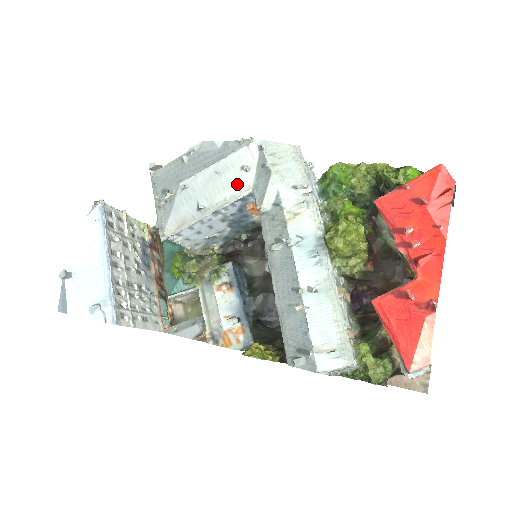
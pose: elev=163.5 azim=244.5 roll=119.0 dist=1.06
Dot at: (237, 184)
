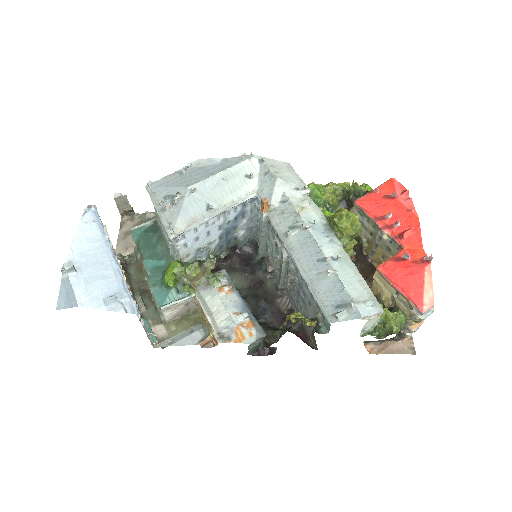
Dot at: (243, 189)
